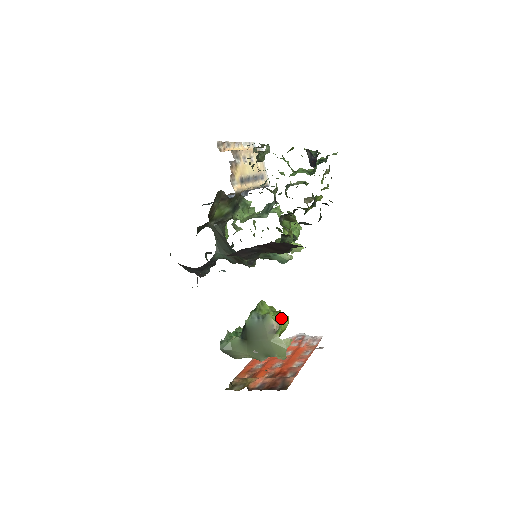
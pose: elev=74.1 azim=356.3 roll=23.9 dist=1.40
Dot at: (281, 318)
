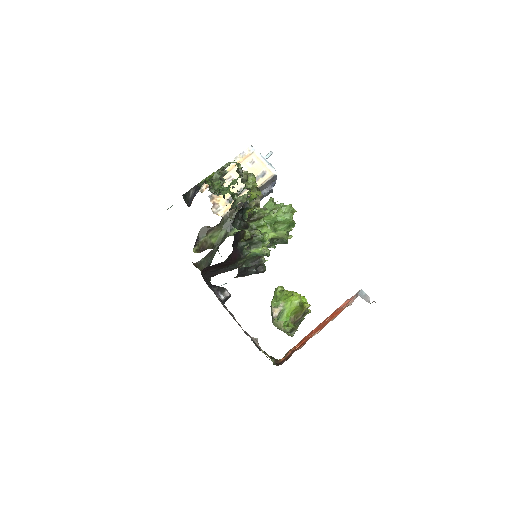
Dot at: (285, 301)
